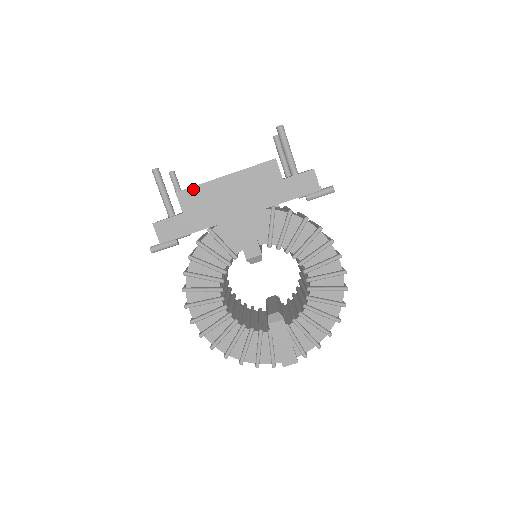
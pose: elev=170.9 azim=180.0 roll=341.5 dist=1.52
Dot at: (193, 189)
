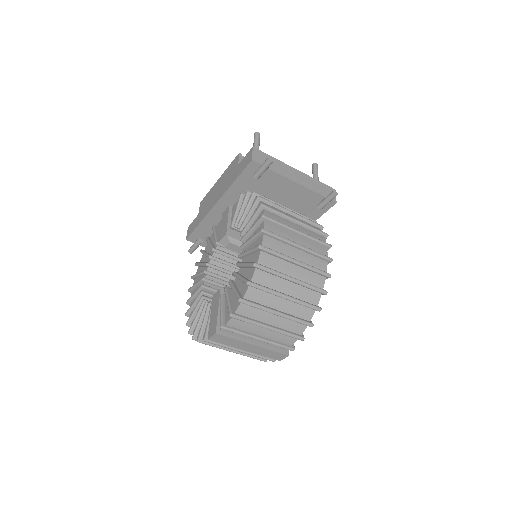
Dot at: (206, 196)
